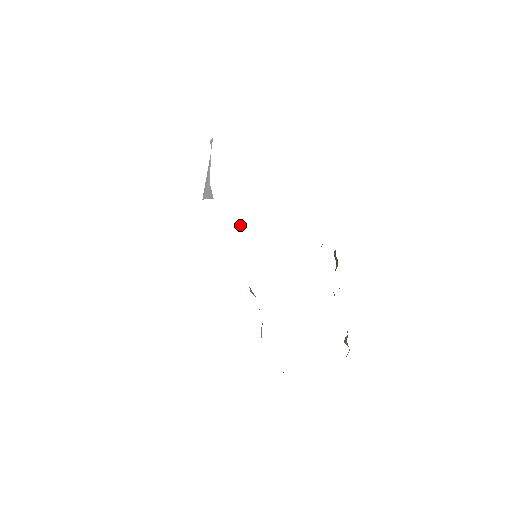
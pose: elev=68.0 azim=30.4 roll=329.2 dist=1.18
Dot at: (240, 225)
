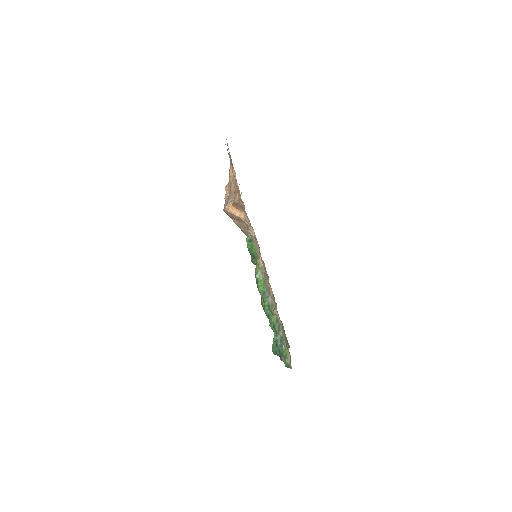
Dot at: (249, 234)
